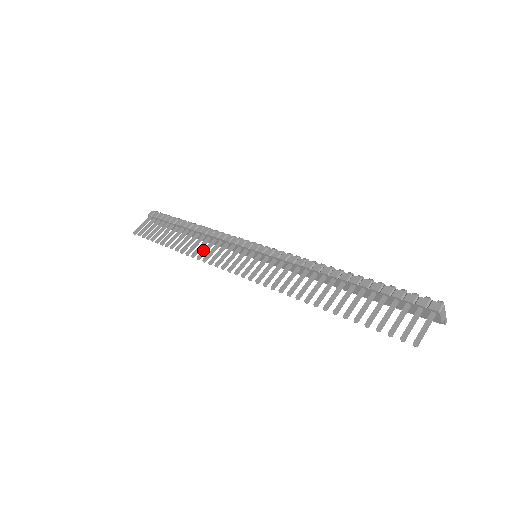
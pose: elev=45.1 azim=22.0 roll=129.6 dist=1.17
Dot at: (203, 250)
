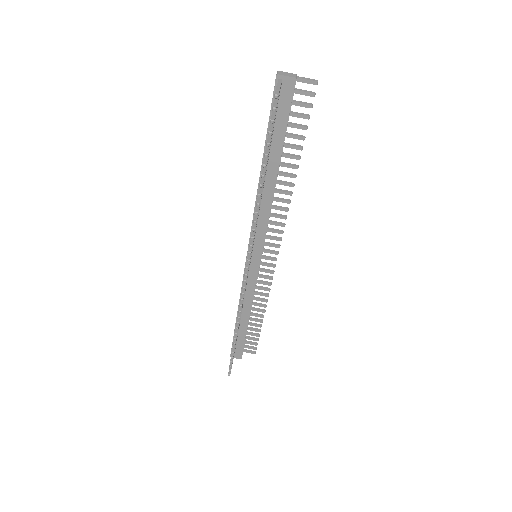
Dot at: occluded
